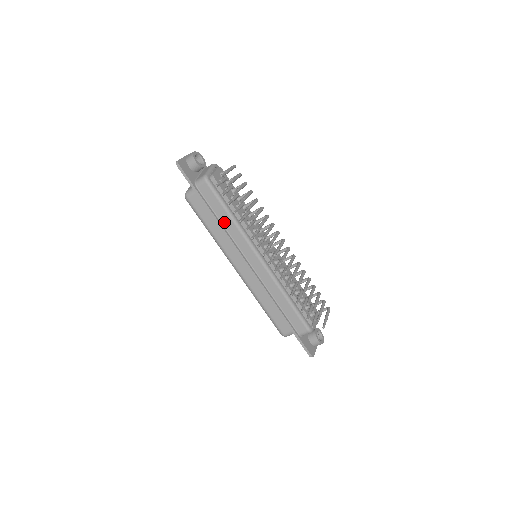
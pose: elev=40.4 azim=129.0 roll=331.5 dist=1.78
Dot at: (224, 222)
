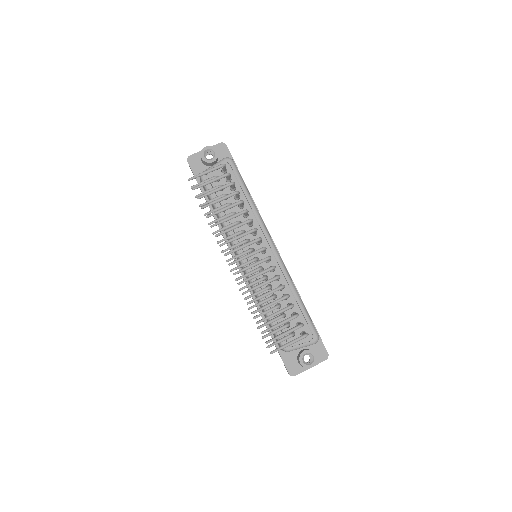
Dot at: occluded
